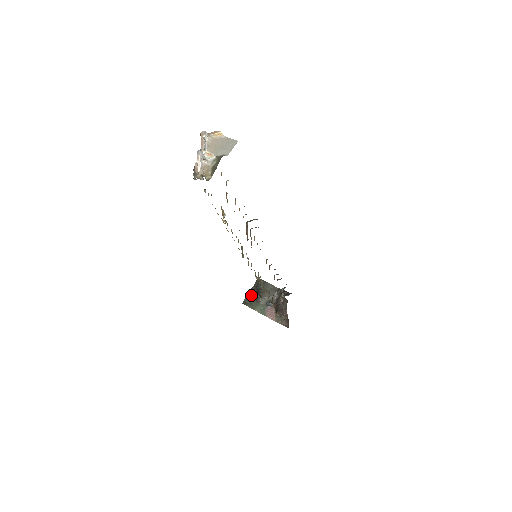
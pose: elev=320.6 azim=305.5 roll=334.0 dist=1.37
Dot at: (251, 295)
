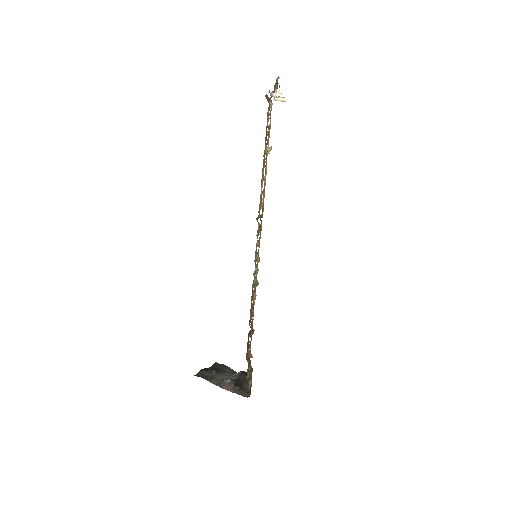
Dot at: (206, 371)
